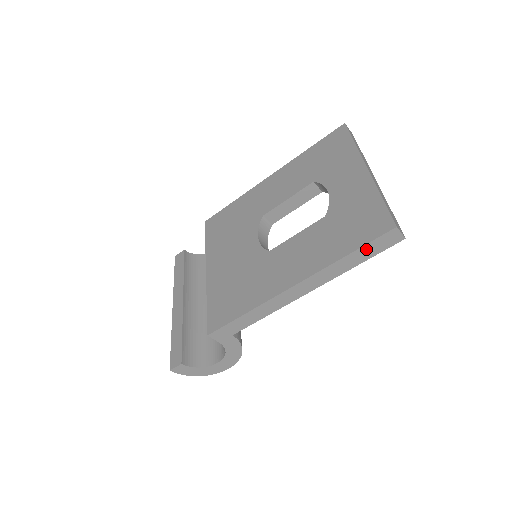
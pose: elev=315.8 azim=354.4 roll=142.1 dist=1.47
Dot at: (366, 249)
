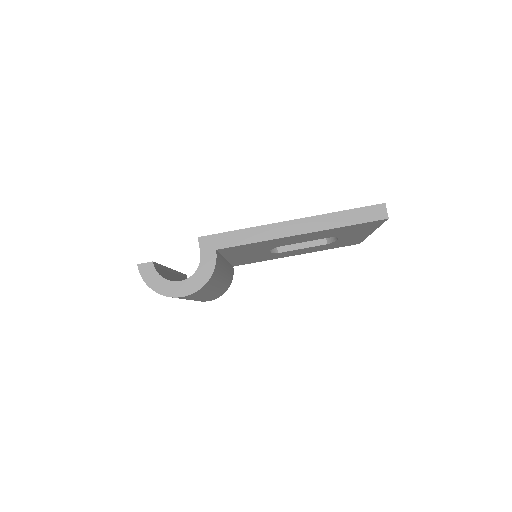
Dot at: (358, 213)
